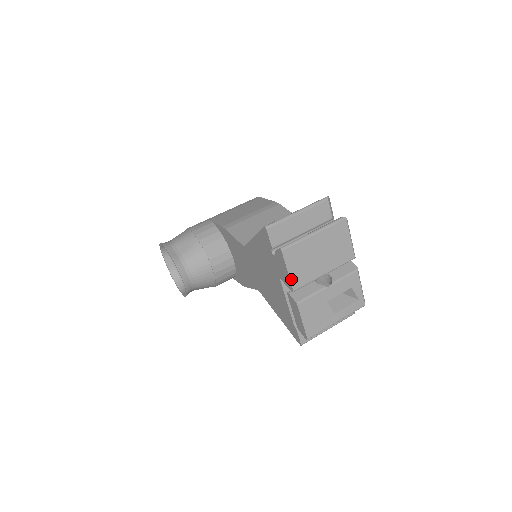
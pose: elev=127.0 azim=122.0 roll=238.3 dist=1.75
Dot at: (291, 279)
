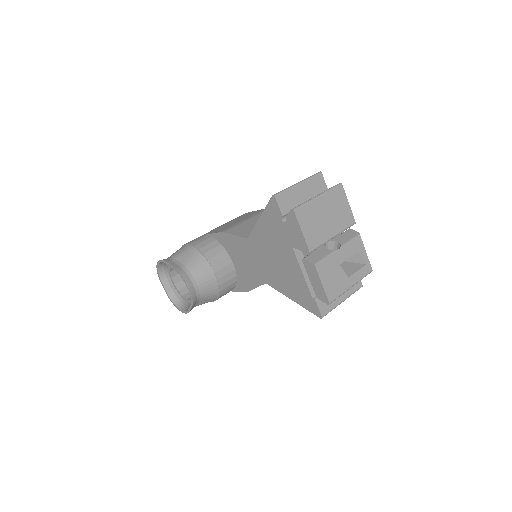
Dot at: (306, 239)
